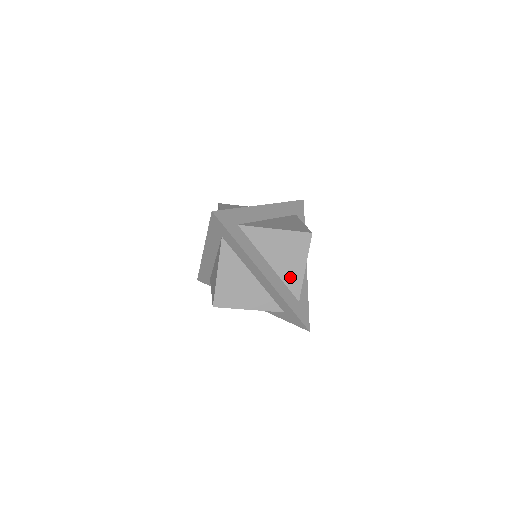
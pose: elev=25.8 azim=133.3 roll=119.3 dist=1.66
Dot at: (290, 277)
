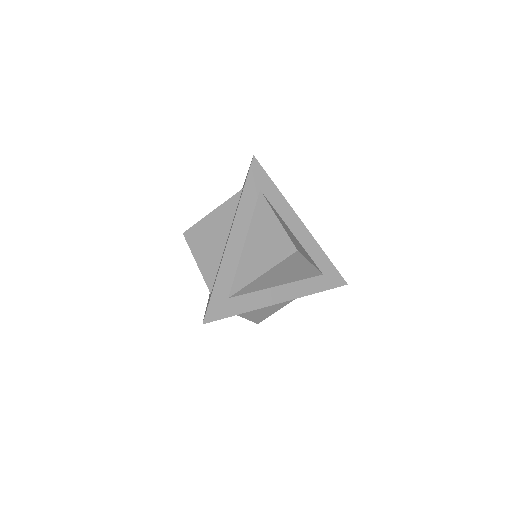
Dot at: (302, 275)
